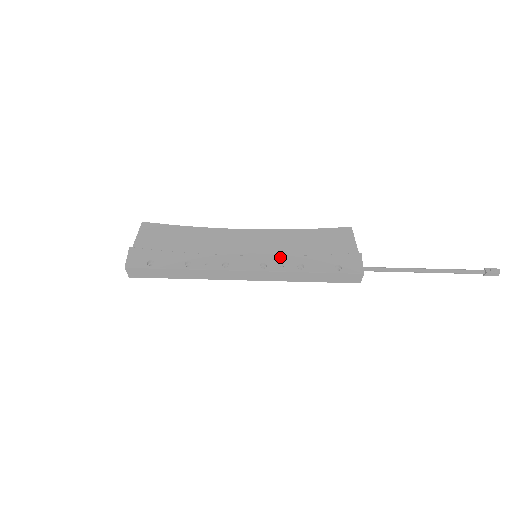
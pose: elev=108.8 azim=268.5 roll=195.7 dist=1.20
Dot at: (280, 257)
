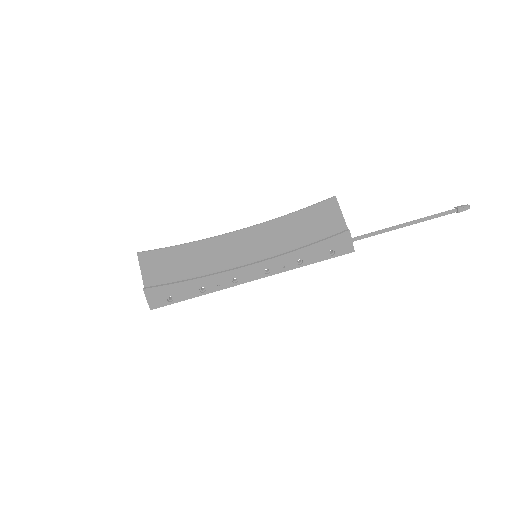
Dot at: (279, 258)
